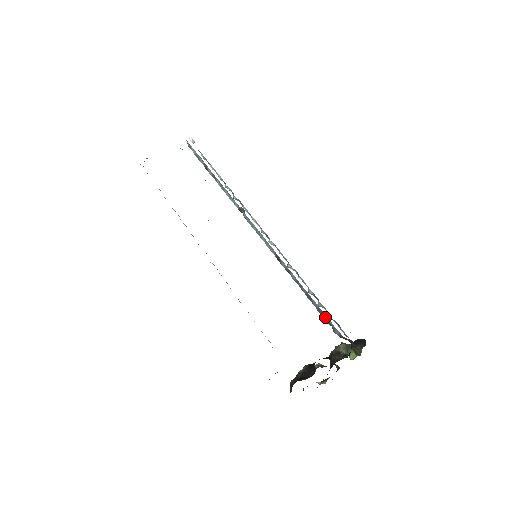
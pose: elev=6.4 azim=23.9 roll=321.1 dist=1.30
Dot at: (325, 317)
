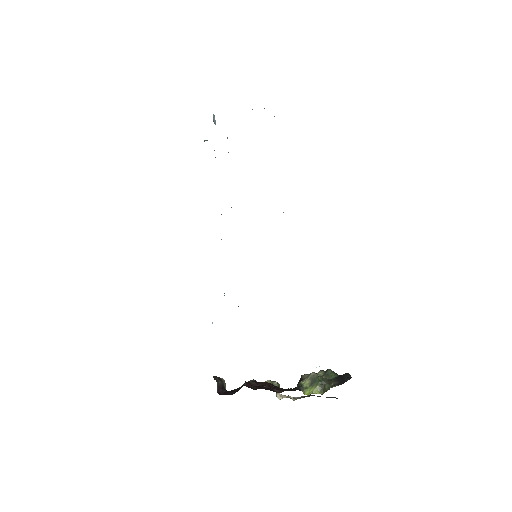
Dot at: occluded
